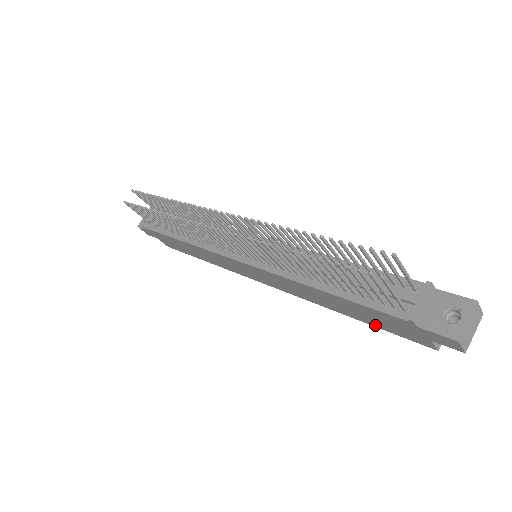
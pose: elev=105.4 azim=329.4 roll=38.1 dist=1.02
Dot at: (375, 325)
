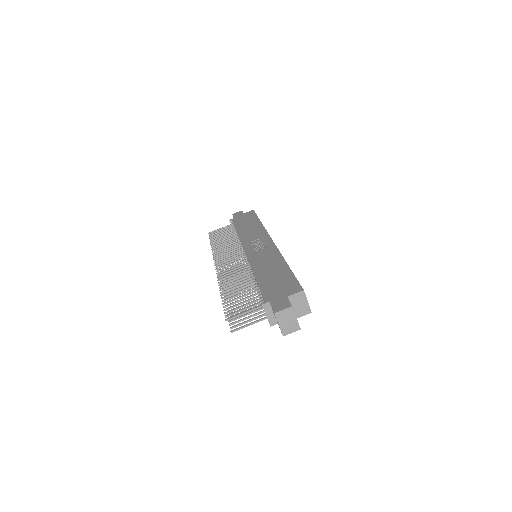
Dot at: occluded
